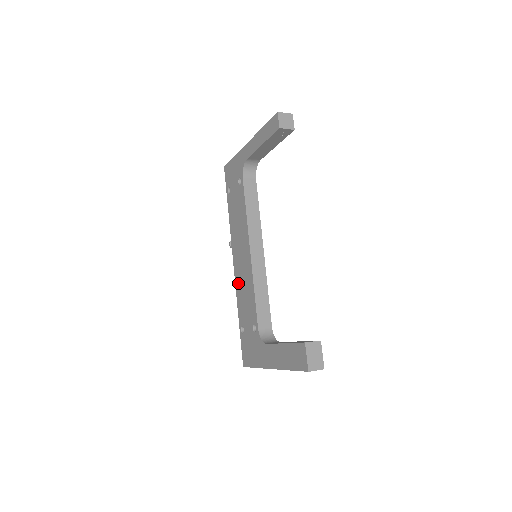
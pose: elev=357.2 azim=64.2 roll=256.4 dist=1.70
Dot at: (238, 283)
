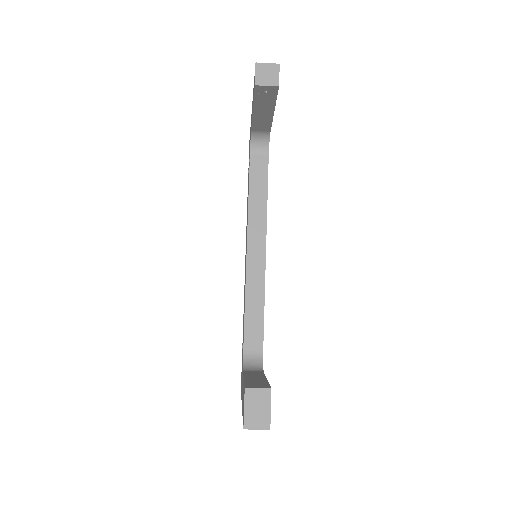
Dot at: (244, 287)
